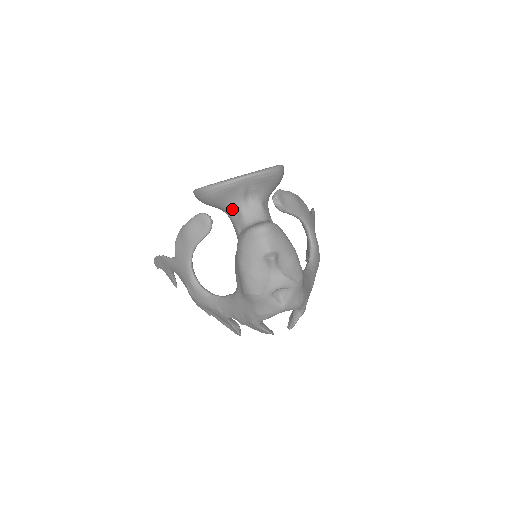
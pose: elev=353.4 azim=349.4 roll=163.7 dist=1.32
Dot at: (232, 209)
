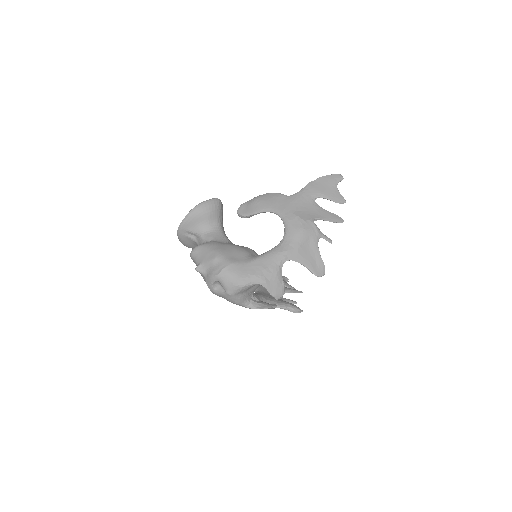
Dot at: occluded
